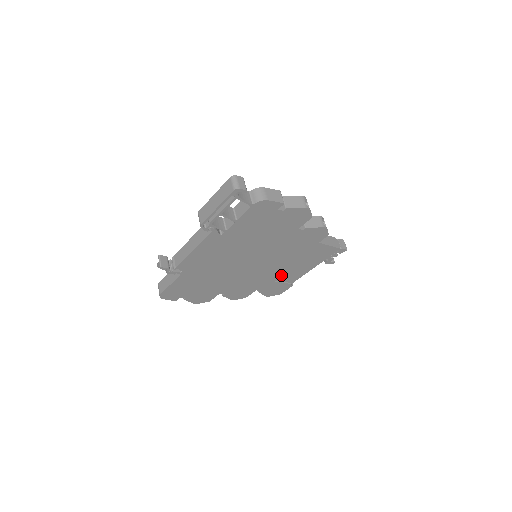
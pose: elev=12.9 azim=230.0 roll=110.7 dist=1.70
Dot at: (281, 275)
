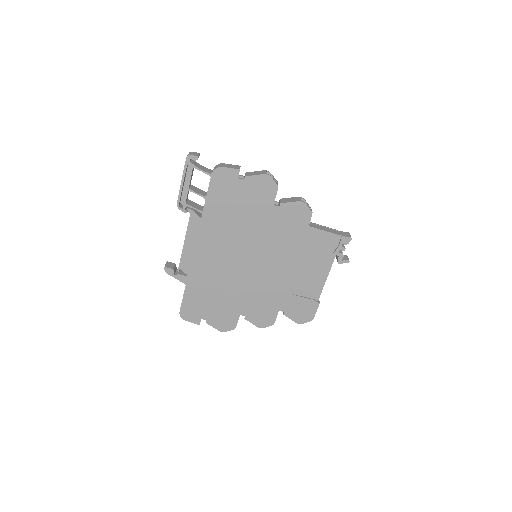
Dot at: (295, 283)
